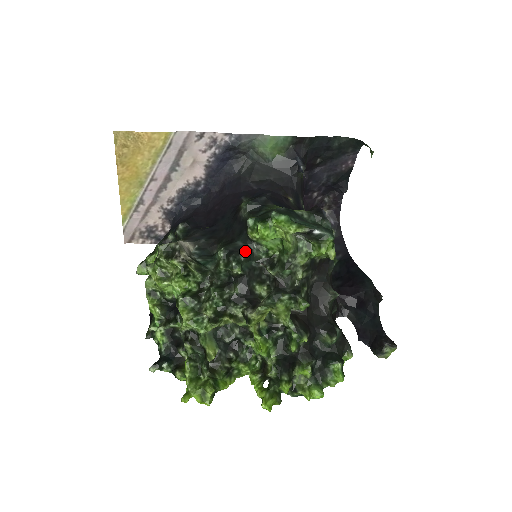
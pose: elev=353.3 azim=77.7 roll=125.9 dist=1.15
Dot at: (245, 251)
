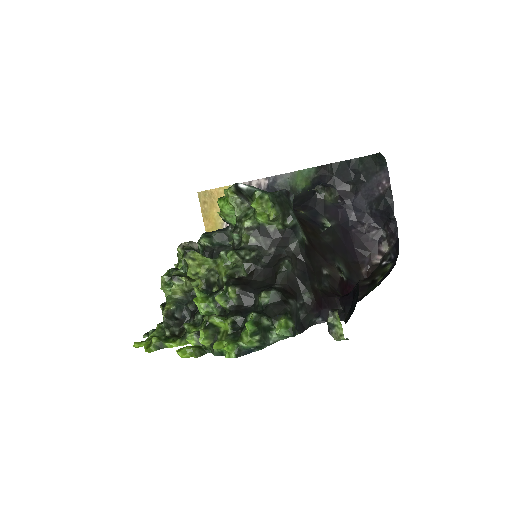
Dot at: (217, 230)
